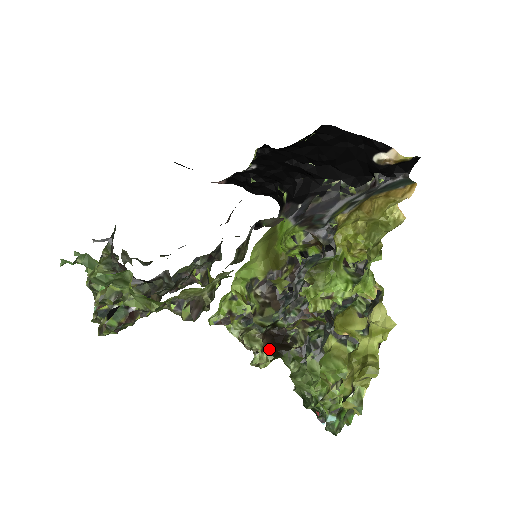
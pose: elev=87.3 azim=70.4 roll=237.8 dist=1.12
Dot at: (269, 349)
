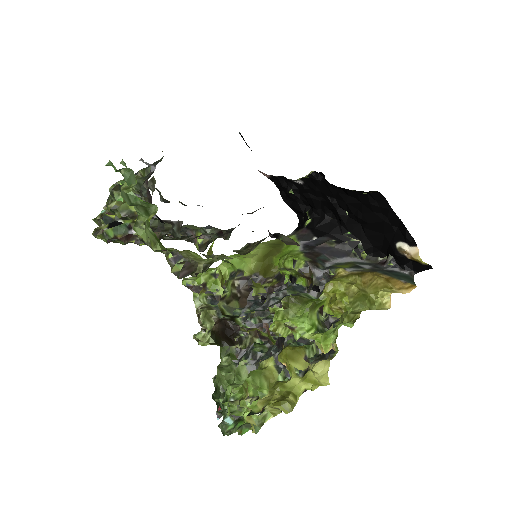
Dot at: (216, 334)
